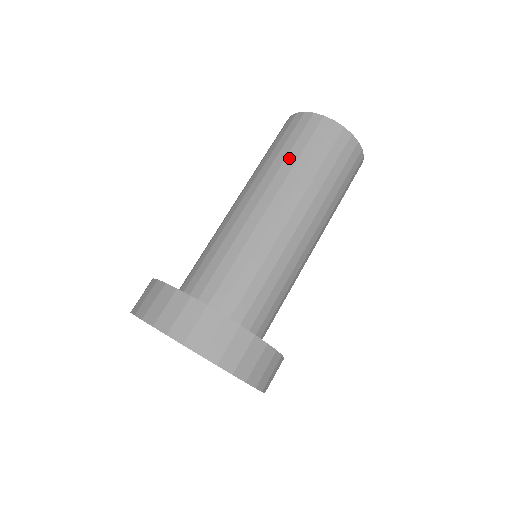
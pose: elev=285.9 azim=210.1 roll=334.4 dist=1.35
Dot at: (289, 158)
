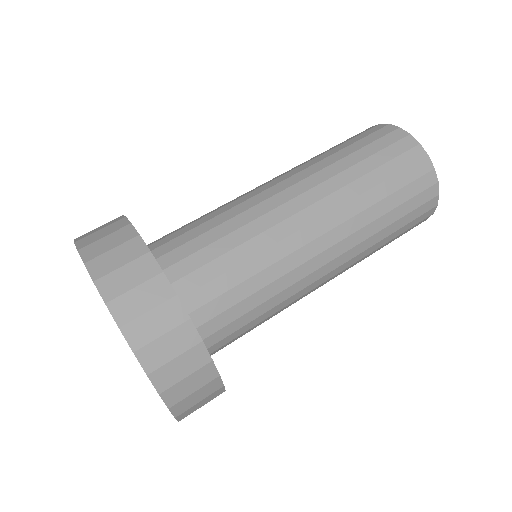
Dot at: occluded
